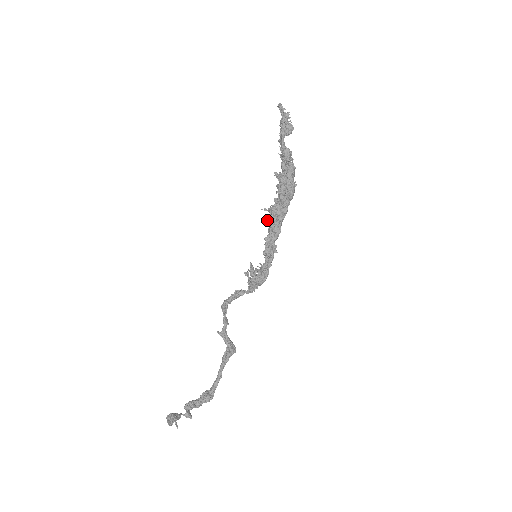
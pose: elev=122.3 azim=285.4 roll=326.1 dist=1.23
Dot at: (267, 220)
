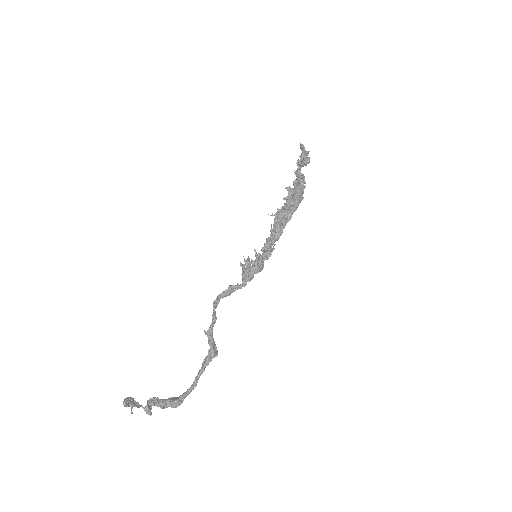
Dot at: occluded
